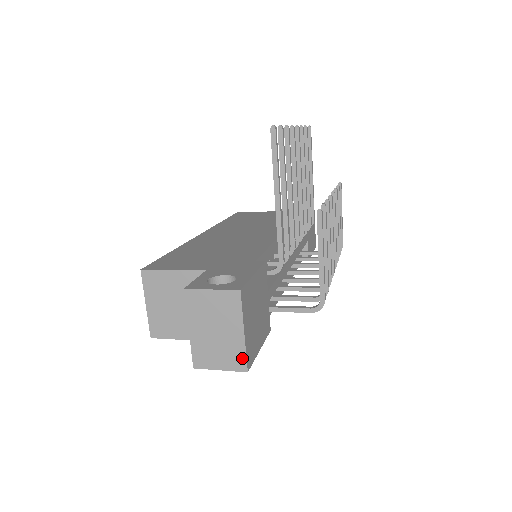
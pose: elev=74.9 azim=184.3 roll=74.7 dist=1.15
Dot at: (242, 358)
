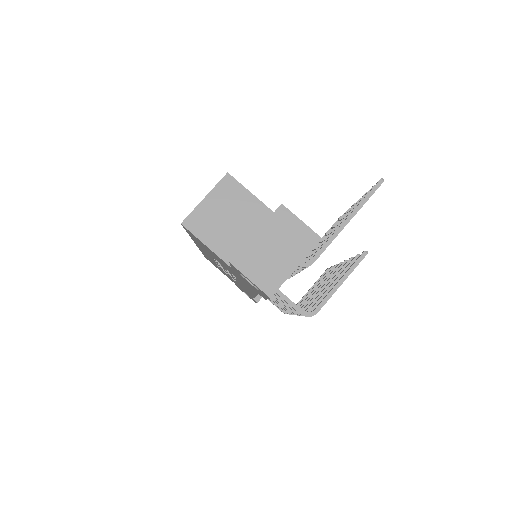
Dot at: (277, 284)
